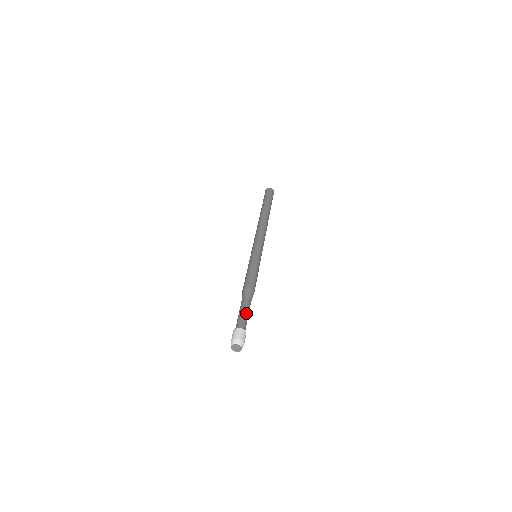
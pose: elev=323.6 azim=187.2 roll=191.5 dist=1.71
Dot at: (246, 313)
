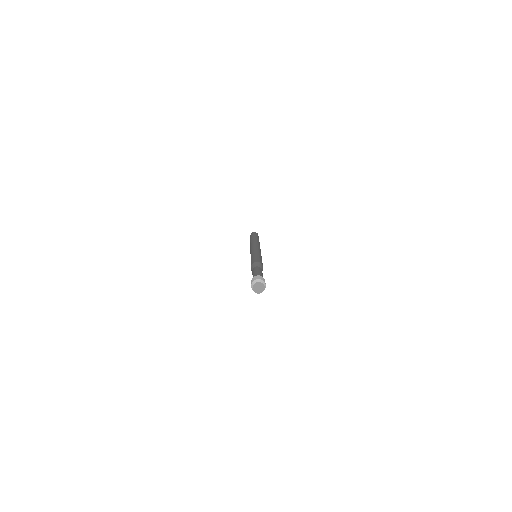
Dot at: (257, 271)
